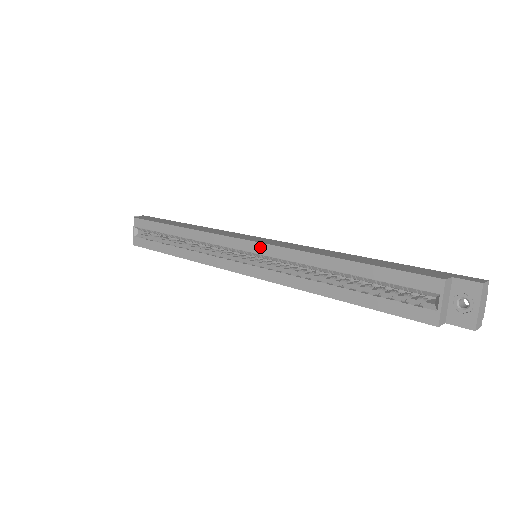
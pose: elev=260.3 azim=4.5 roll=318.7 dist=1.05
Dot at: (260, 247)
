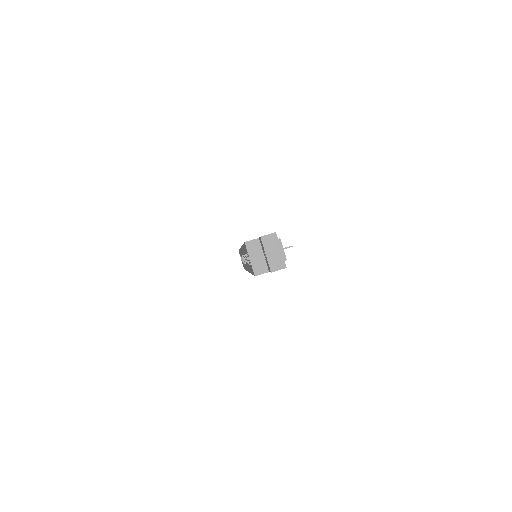
Dot at: occluded
